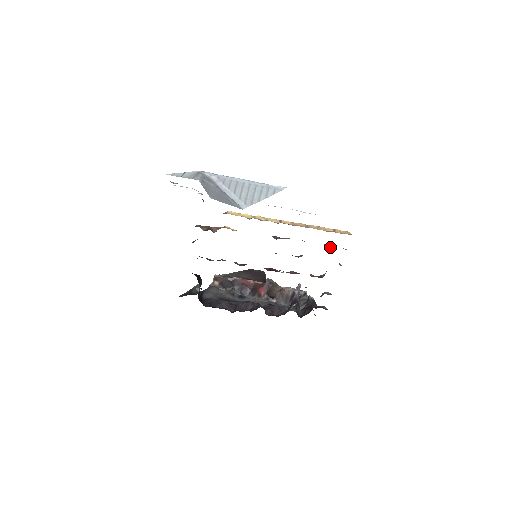
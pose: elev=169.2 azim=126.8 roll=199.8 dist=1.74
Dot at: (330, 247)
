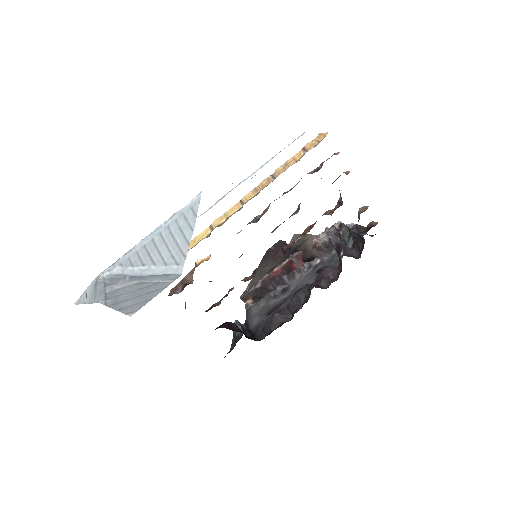
Dot at: (318, 170)
